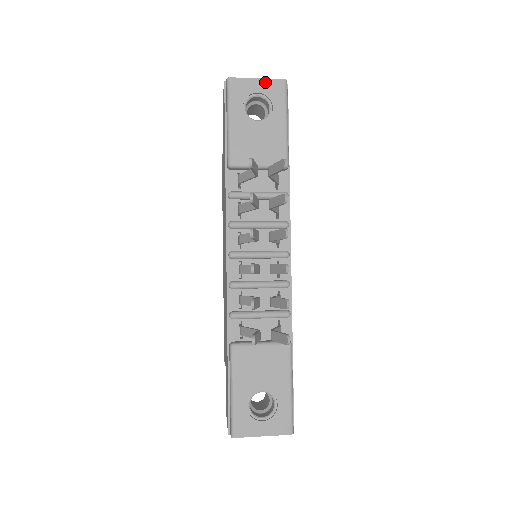
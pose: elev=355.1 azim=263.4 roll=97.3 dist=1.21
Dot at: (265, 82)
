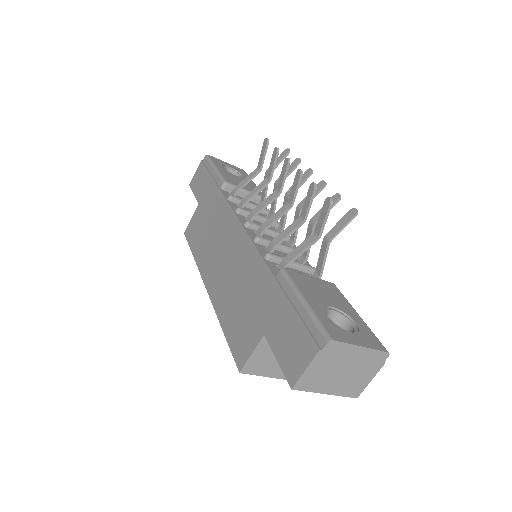
Dot at: (232, 166)
